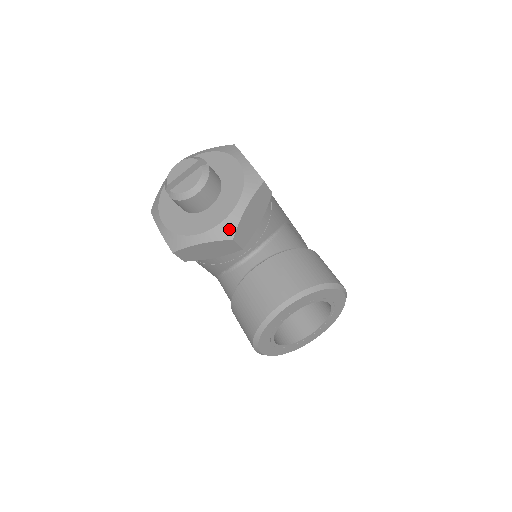
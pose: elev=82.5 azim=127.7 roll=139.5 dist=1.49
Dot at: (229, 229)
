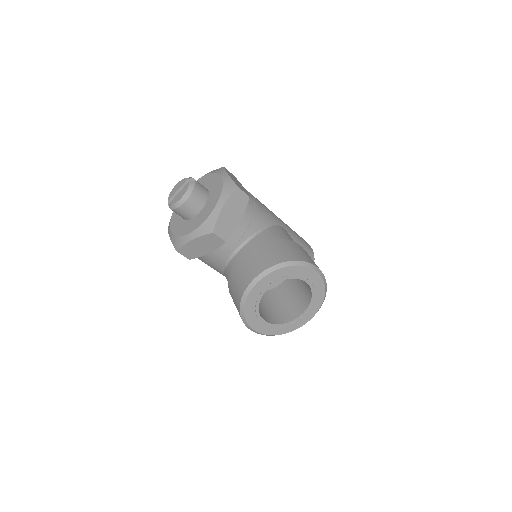
Dot at: (210, 225)
